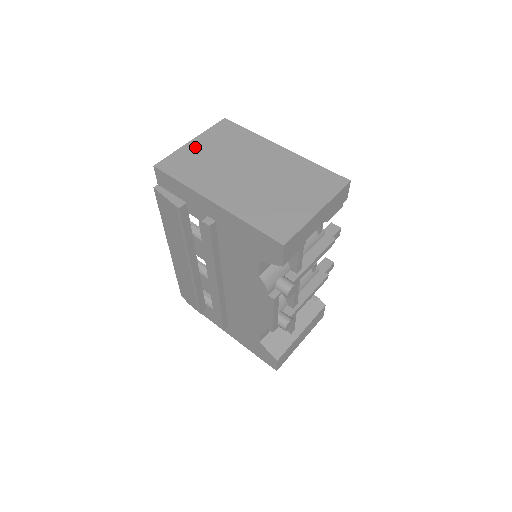
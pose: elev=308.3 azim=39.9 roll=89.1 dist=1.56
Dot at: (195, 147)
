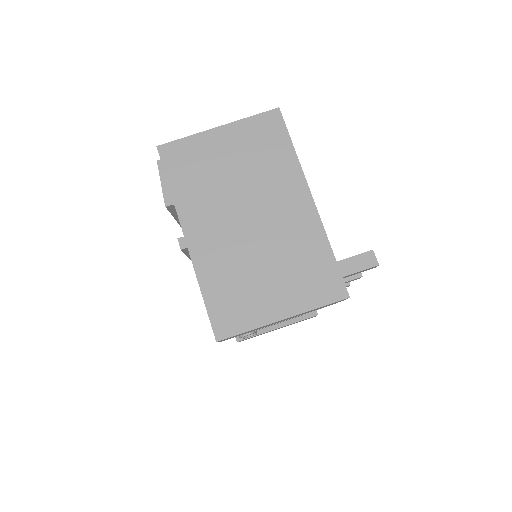
Dot at: (216, 141)
